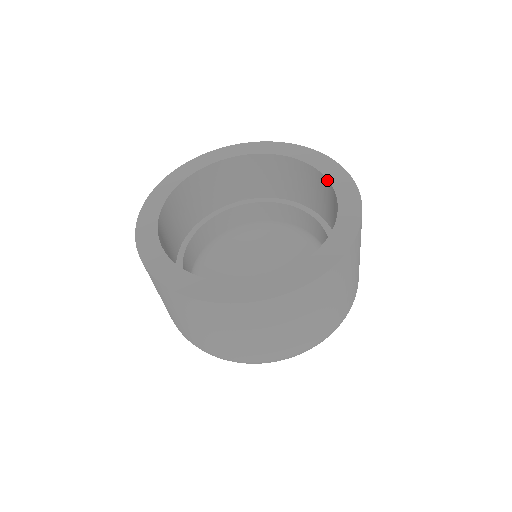
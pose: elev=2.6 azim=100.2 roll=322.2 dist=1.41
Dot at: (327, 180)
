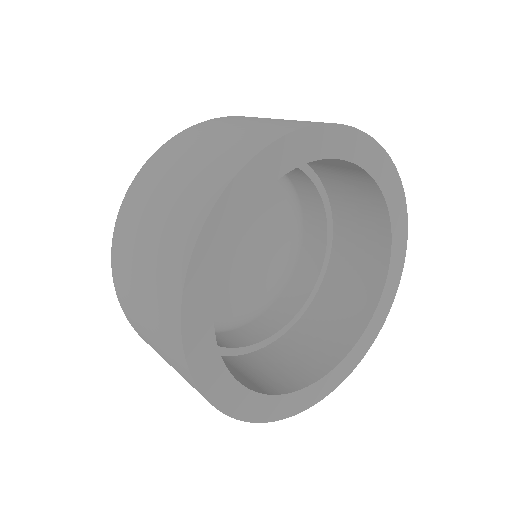
Dot at: (373, 180)
